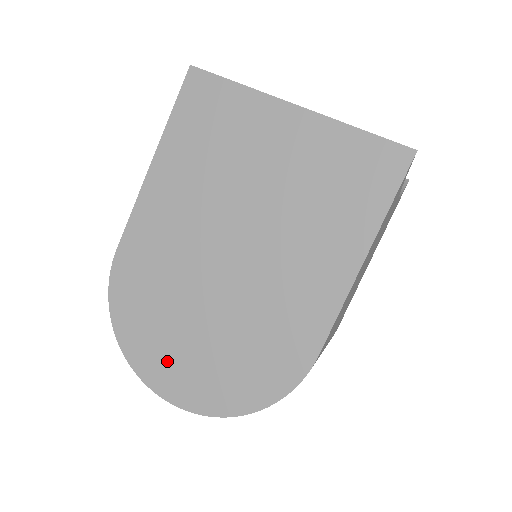
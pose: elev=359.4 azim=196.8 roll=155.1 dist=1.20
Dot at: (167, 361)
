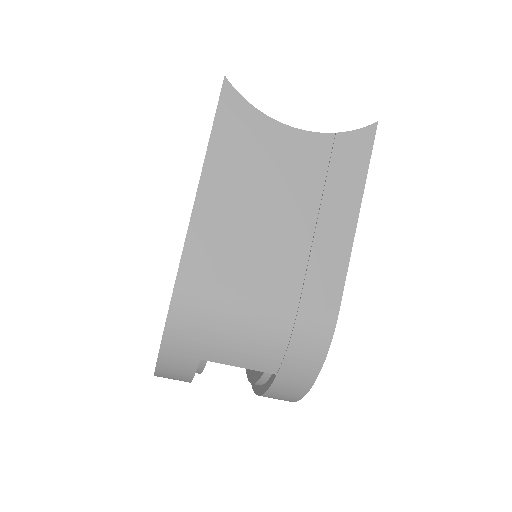
Dot at: occluded
